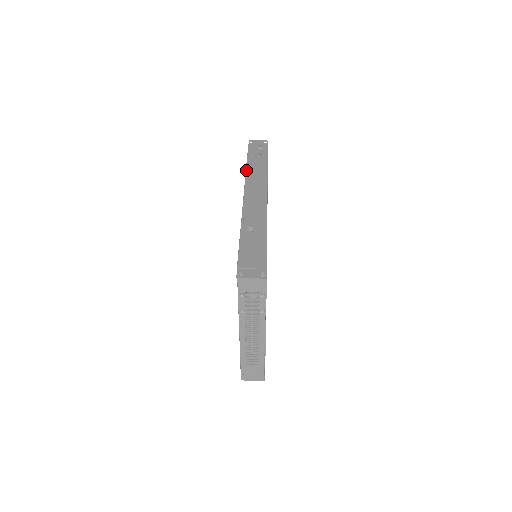
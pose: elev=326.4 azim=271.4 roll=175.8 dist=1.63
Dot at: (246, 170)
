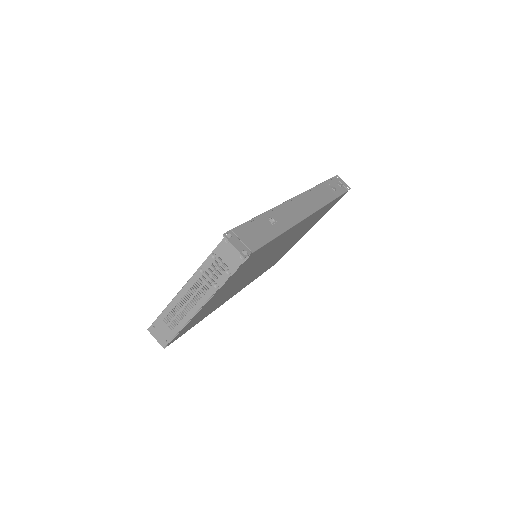
Dot at: (314, 187)
